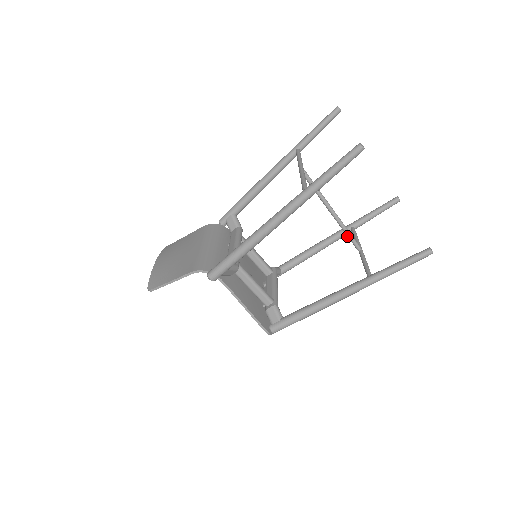
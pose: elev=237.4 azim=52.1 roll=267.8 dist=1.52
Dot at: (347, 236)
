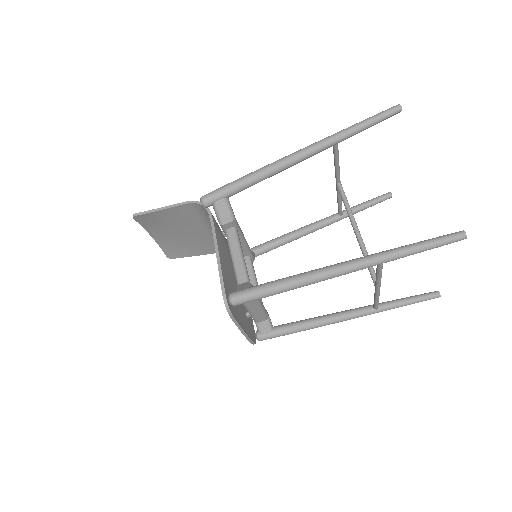
Dot at: occluded
